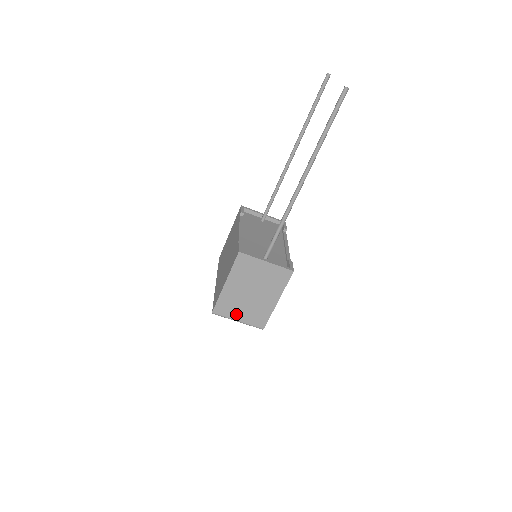
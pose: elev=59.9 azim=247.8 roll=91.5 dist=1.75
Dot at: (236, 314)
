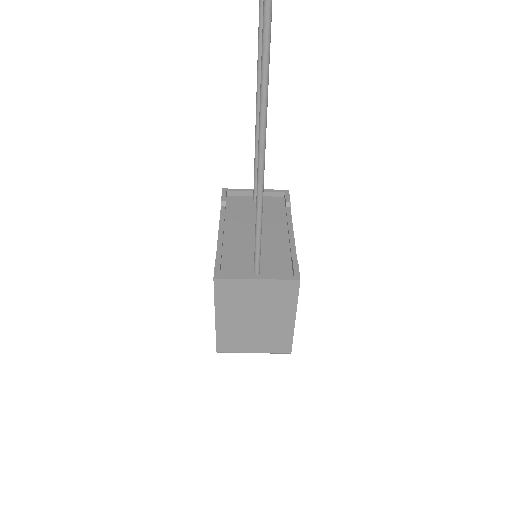
Dot at: (247, 346)
